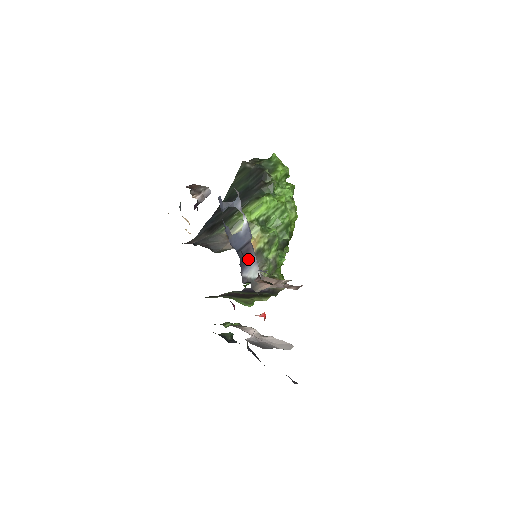
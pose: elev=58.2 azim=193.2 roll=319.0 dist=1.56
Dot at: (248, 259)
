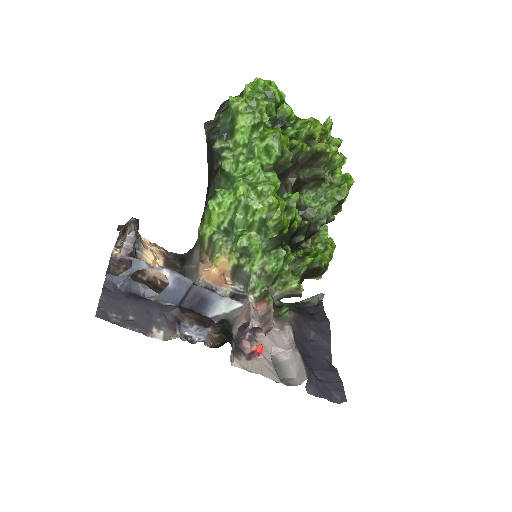
Dot at: (205, 300)
